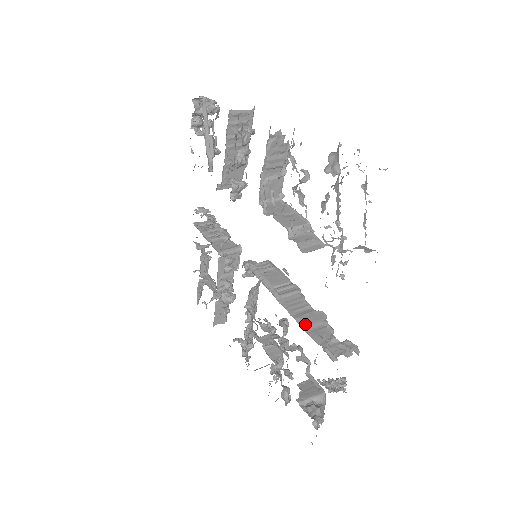
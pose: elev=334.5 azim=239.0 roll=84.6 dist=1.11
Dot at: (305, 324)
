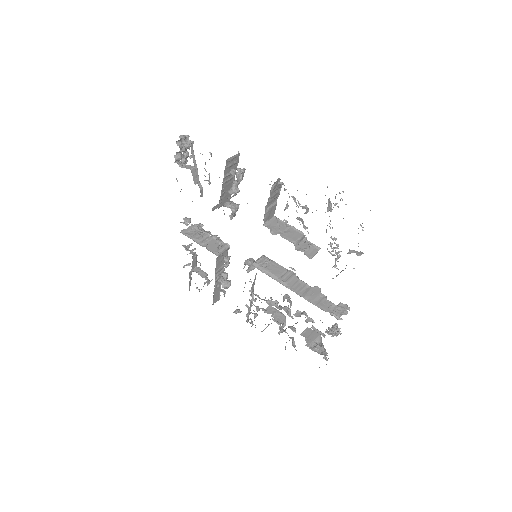
Dot at: (311, 300)
